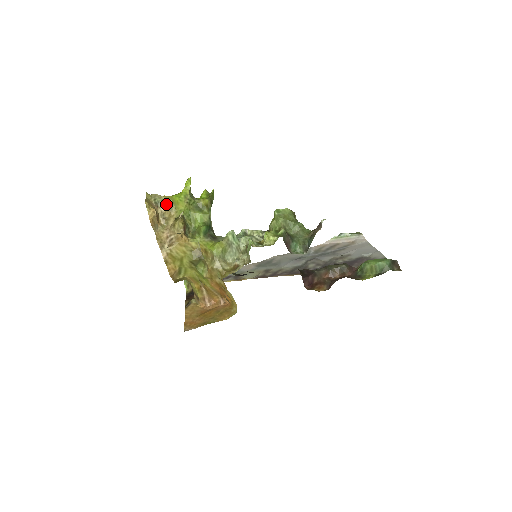
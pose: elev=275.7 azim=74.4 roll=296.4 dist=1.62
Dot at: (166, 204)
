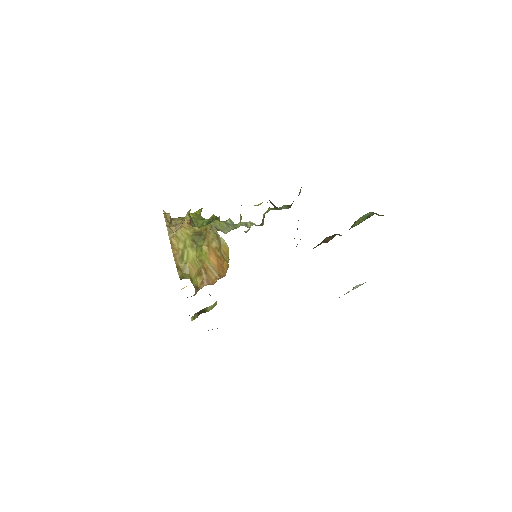
Dot at: (180, 219)
